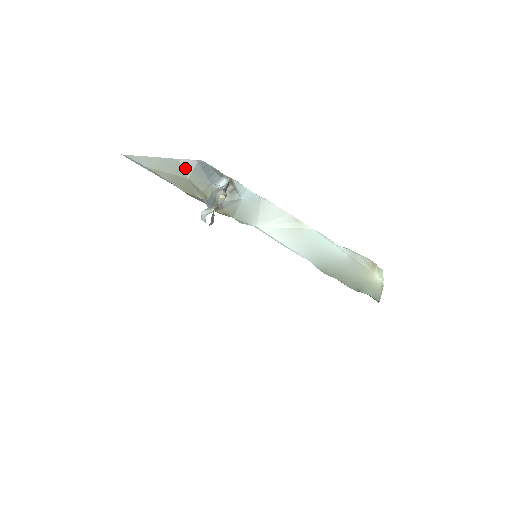
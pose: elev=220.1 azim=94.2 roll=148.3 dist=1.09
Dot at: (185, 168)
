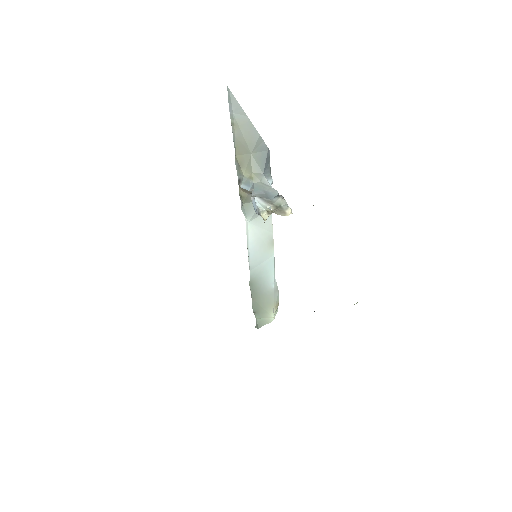
Dot at: (257, 145)
